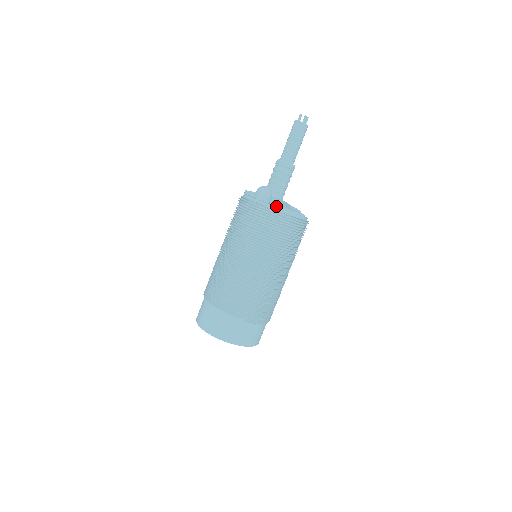
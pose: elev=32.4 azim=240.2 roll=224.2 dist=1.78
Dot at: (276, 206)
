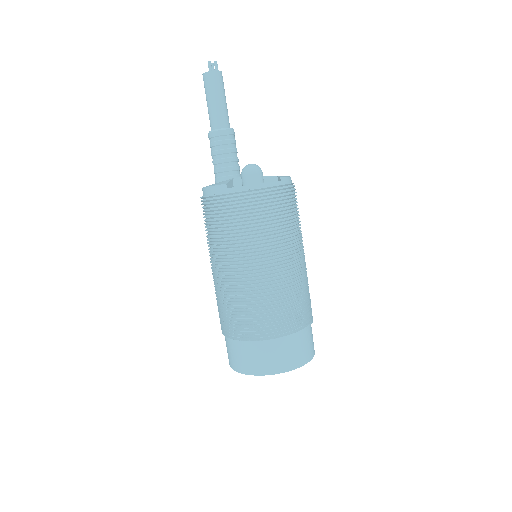
Dot at: (285, 179)
